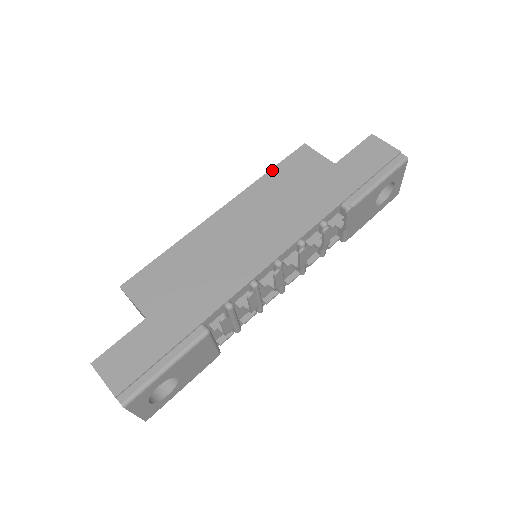
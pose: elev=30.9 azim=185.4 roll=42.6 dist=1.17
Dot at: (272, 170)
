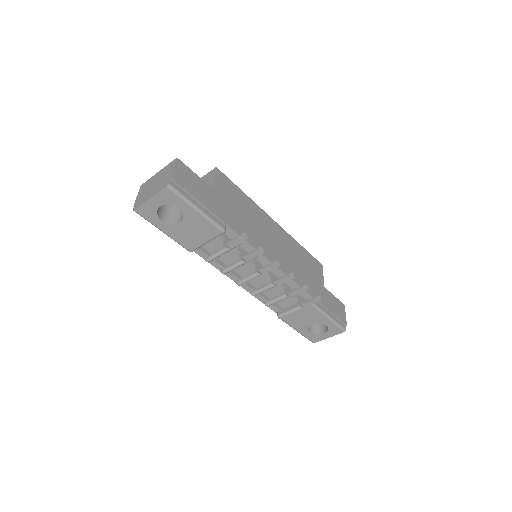
Dot at: (304, 249)
